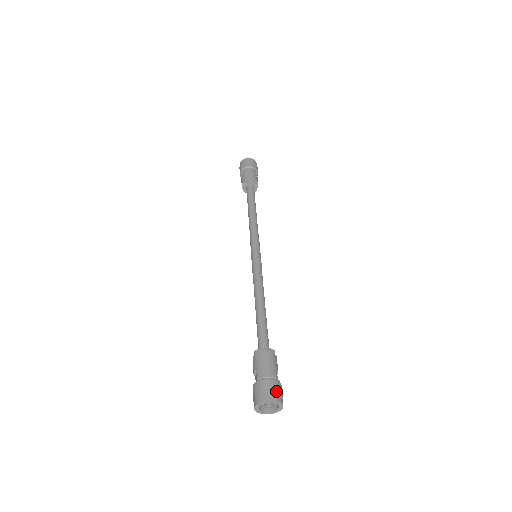
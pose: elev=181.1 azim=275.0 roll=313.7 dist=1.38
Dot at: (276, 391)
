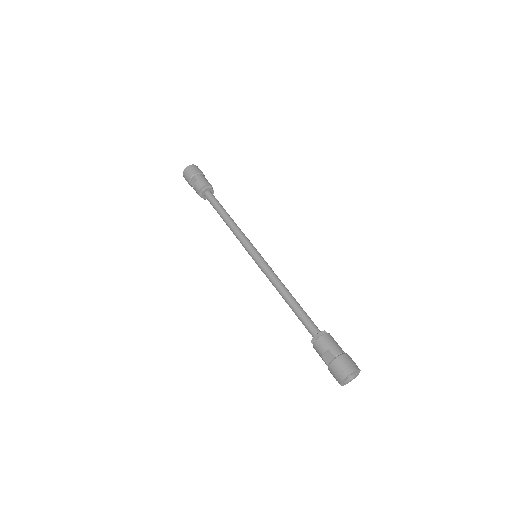
Dot at: occluded
